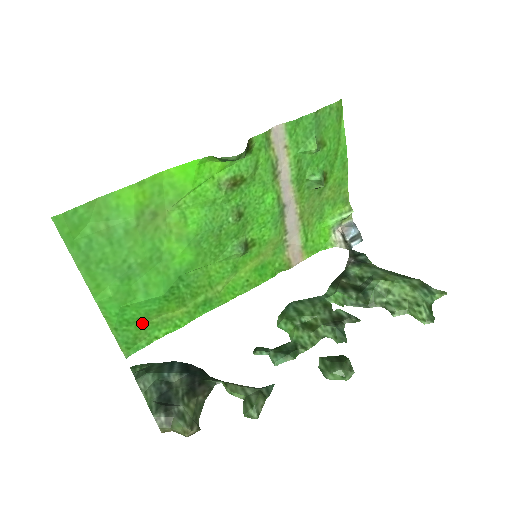
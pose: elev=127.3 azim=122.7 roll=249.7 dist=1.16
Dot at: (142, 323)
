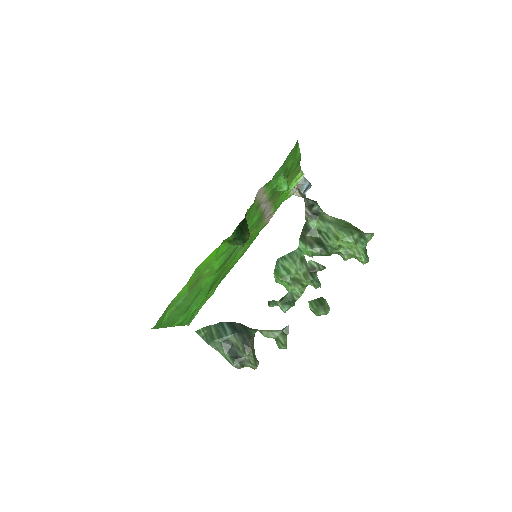
Dot at: occluded
